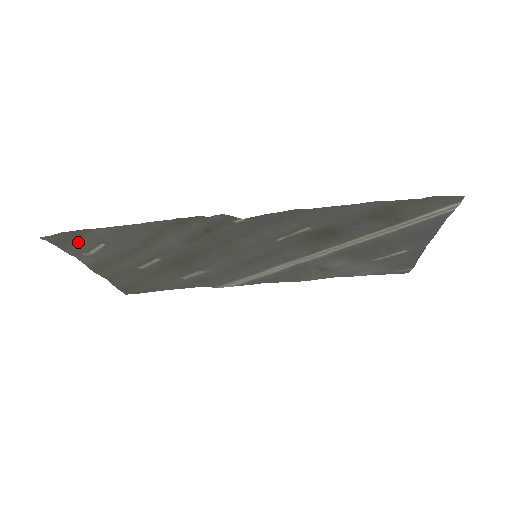
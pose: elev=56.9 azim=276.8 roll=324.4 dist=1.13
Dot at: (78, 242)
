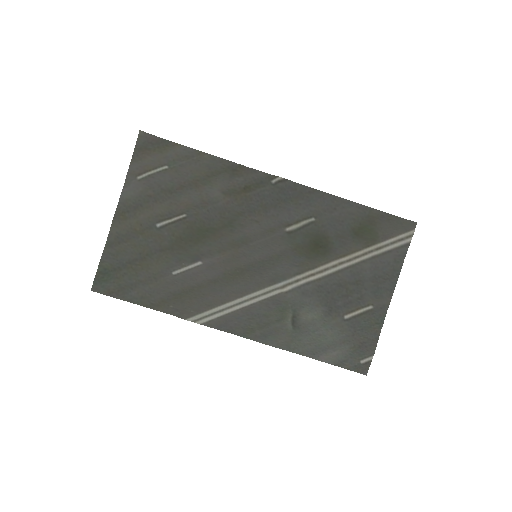
Dot at: (153, 156)
